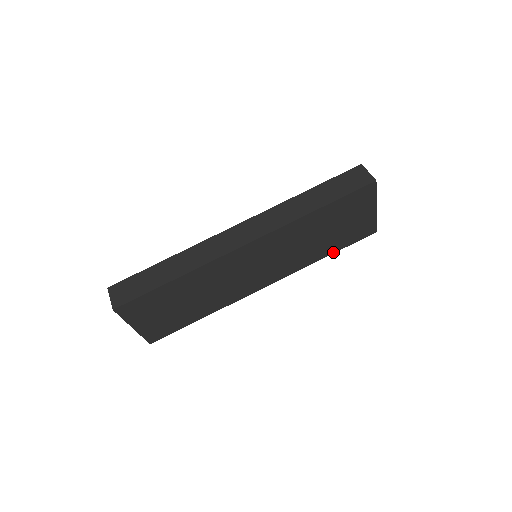
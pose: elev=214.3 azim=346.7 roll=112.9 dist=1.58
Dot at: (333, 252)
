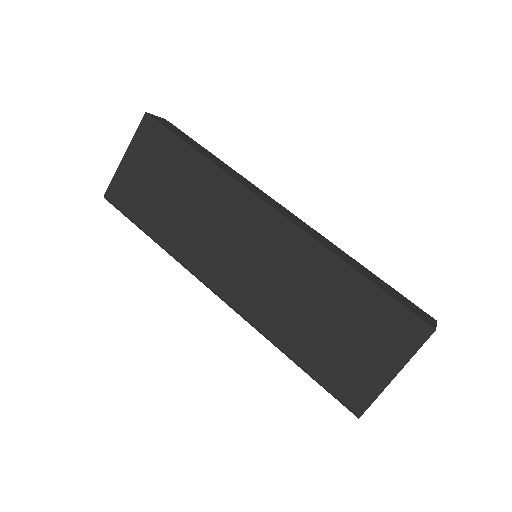
Dot at: (301, 363)
